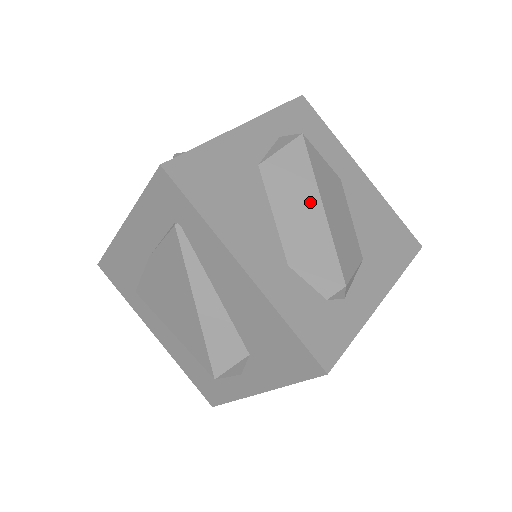
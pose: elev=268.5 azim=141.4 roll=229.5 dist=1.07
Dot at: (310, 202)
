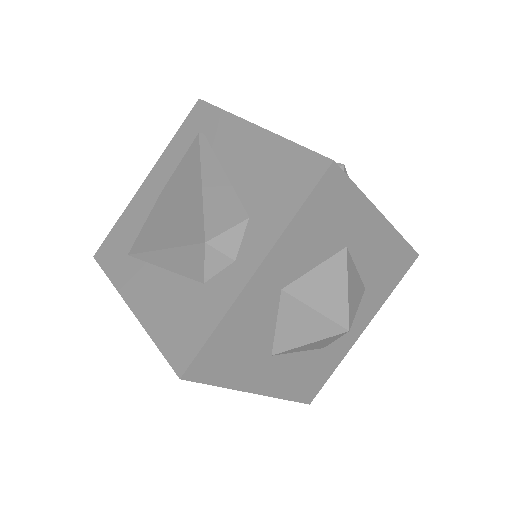
Dot at: occluded
